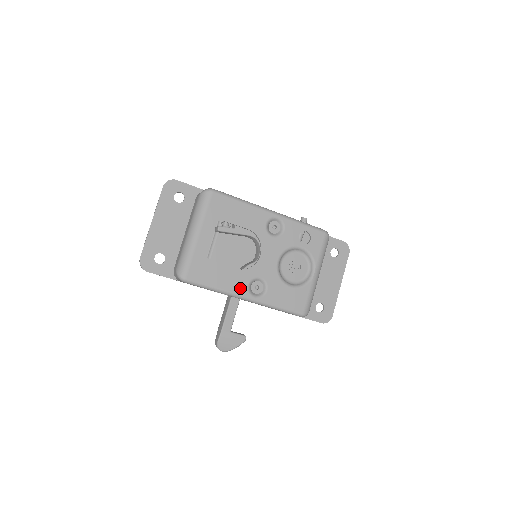
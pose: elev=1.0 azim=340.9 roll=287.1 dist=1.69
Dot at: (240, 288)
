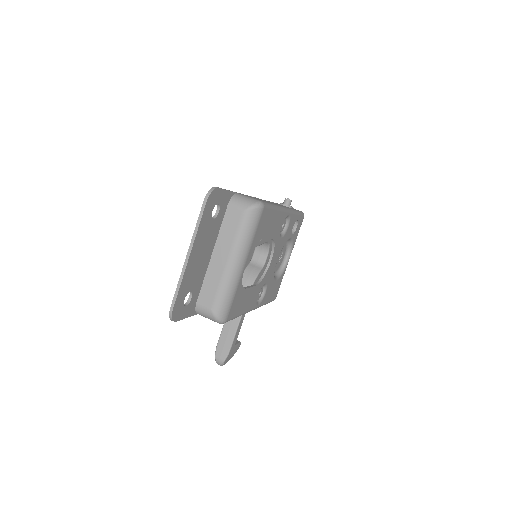
Dot at: (253, 303)
